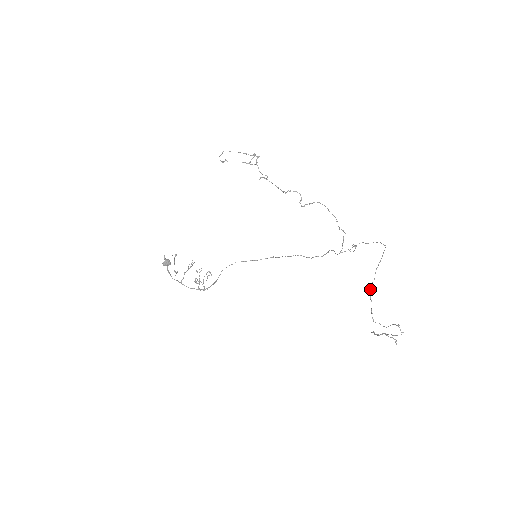
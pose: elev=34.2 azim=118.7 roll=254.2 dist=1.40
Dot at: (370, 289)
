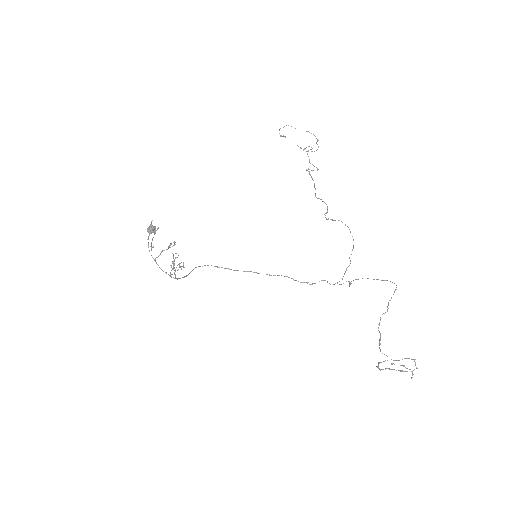
Dot at: (380, 320)
